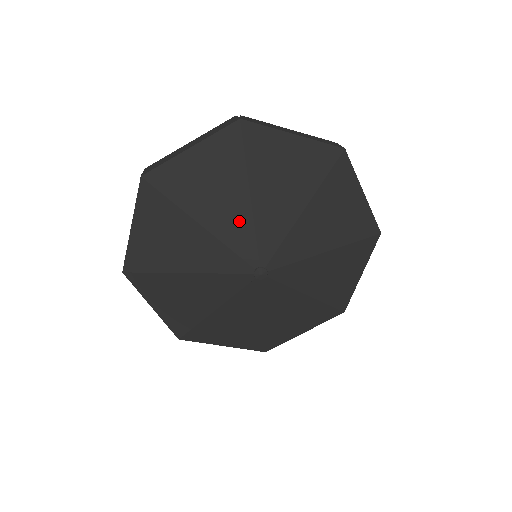
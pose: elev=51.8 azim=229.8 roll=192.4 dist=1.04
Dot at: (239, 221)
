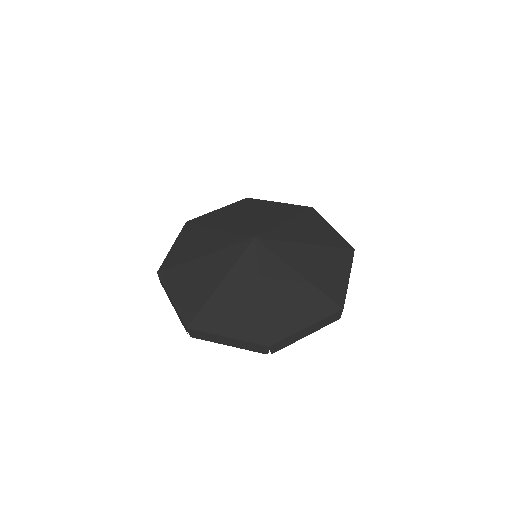
Dot at: (221, 238)
